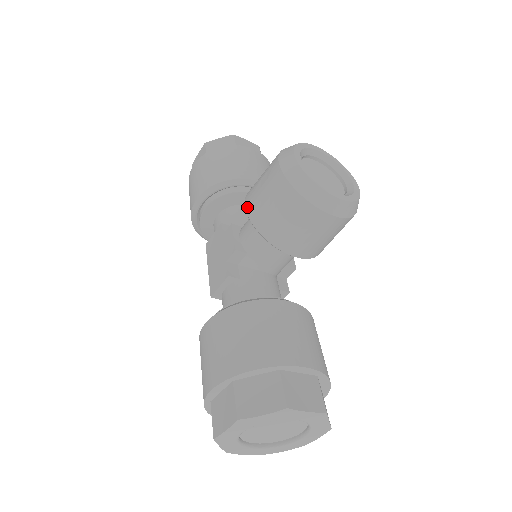
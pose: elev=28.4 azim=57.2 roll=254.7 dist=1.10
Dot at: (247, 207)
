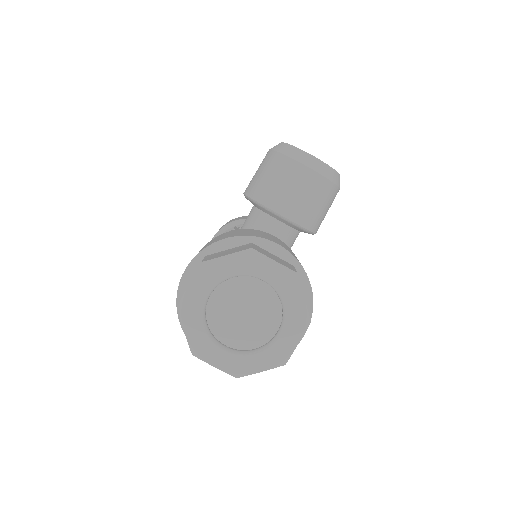
Dot at: (245, 191)
